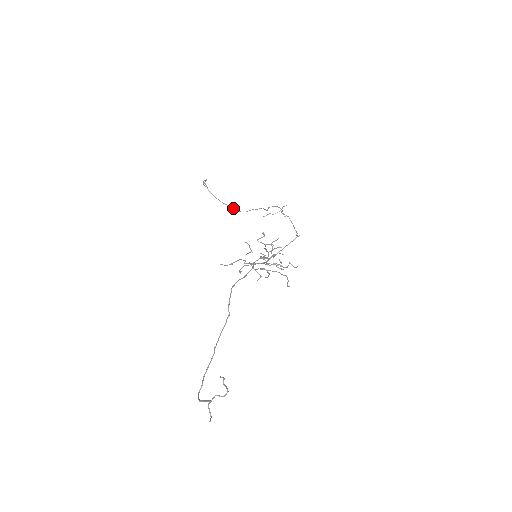
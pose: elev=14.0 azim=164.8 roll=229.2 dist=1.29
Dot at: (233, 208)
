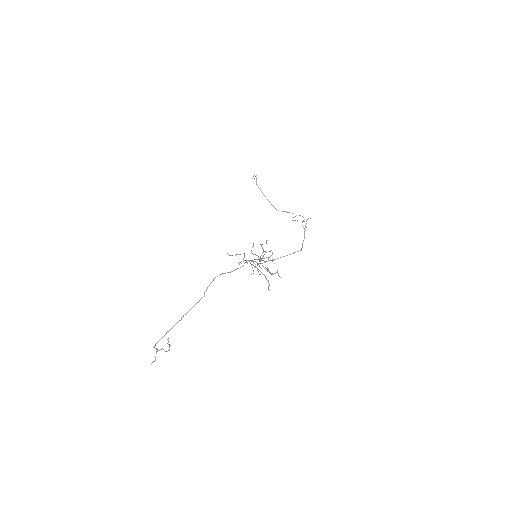
Dot at: occluded
